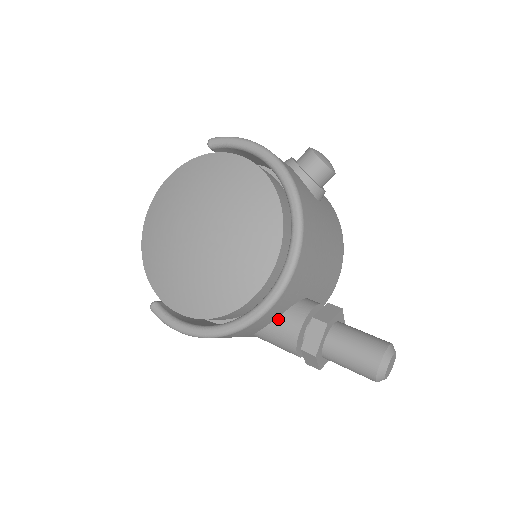
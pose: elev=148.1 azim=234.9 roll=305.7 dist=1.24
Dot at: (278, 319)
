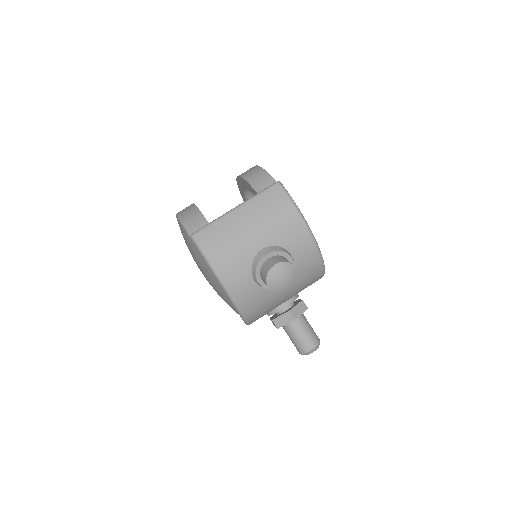
Dot at: occluded
